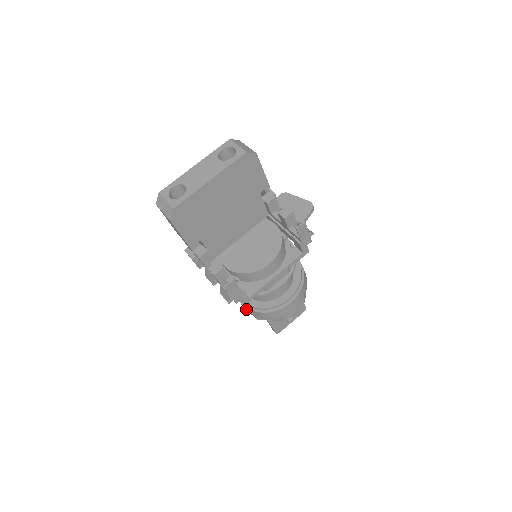
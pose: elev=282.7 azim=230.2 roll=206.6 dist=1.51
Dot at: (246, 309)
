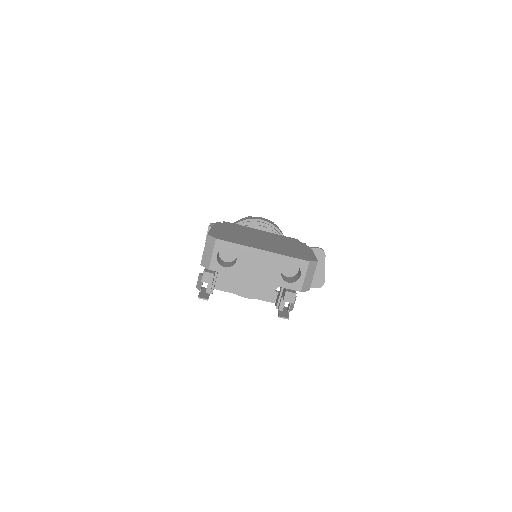
Dot at: occluded
